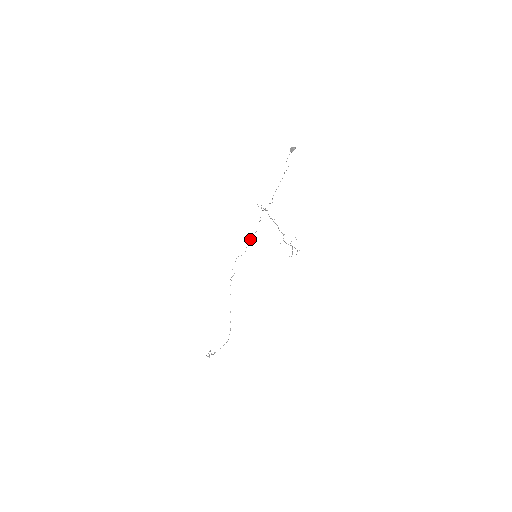
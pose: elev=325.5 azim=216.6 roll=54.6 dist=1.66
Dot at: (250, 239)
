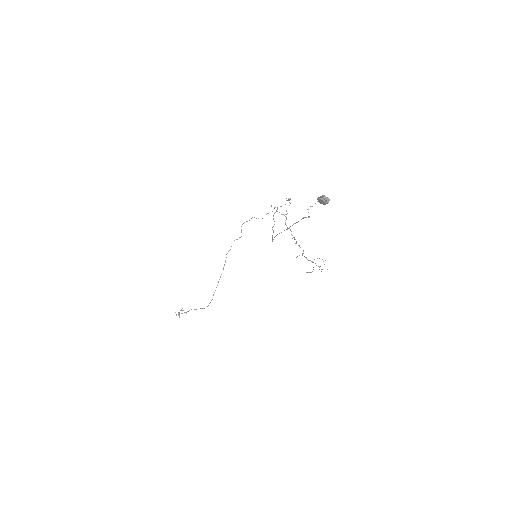
Dot at: (274, 208)
